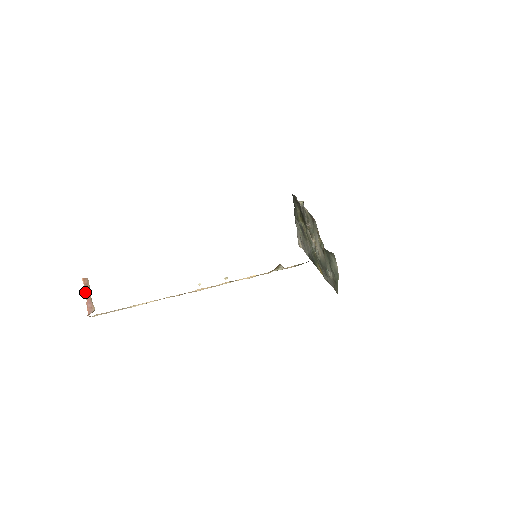
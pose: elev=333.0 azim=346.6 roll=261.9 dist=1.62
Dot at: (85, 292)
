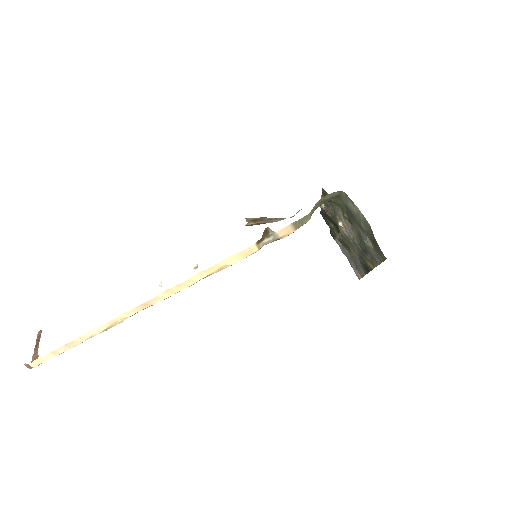
Dot at: (36, 344)
